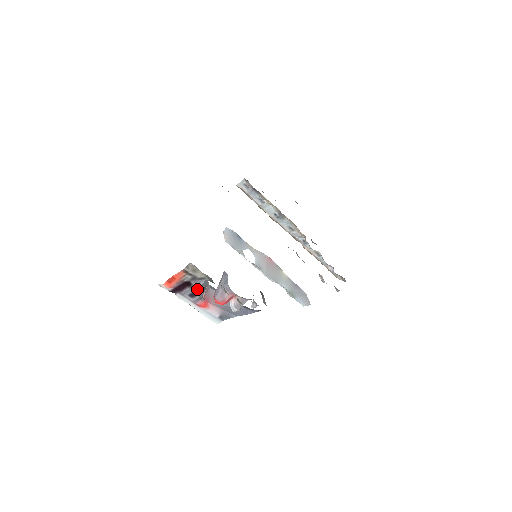
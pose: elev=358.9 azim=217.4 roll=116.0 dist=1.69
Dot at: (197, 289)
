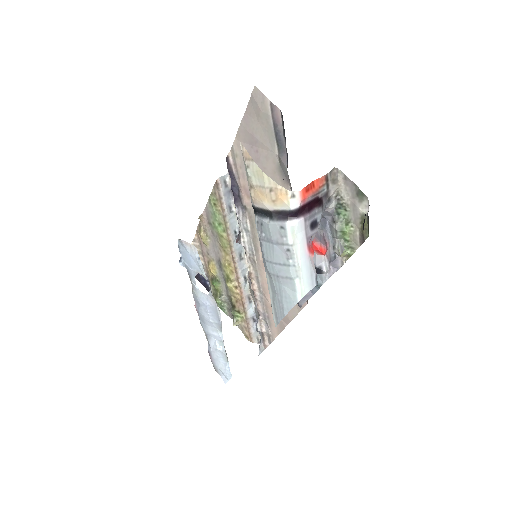
Dot at: (321, 215)
